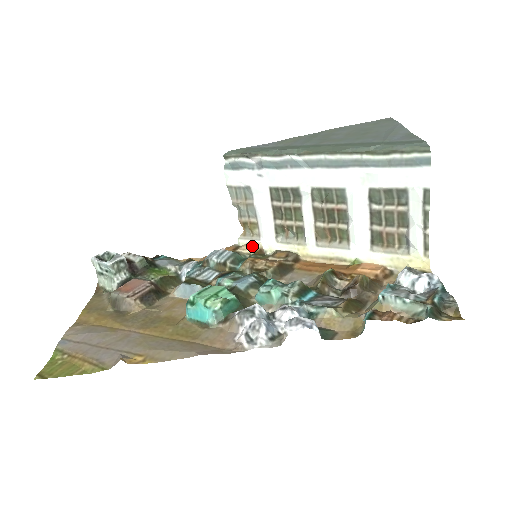
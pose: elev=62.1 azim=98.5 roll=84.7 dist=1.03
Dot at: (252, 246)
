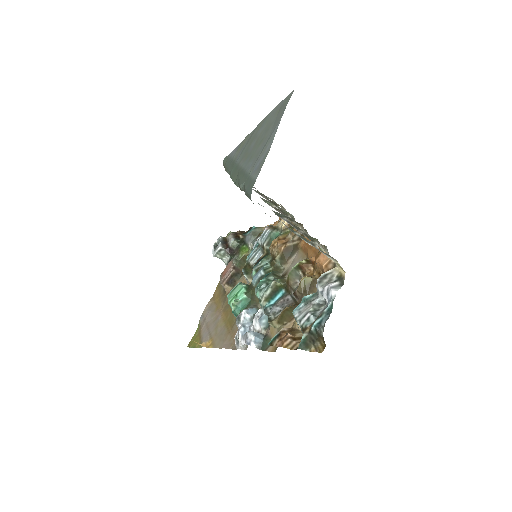
Dot at: occluded
